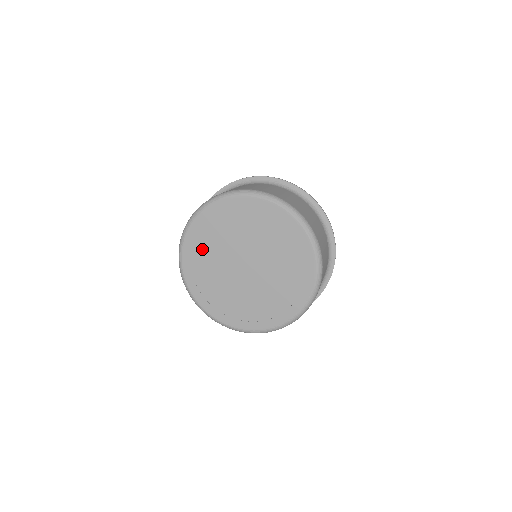
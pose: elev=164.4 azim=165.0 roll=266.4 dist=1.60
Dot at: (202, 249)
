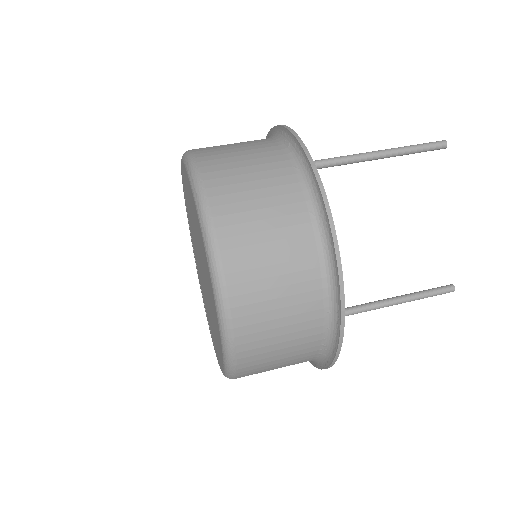
Dot at: (191, 233)
